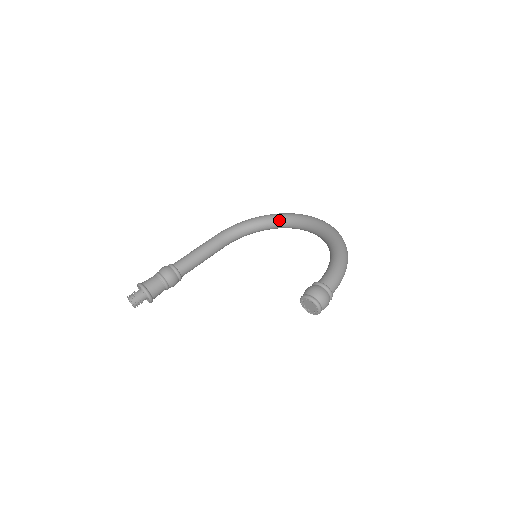
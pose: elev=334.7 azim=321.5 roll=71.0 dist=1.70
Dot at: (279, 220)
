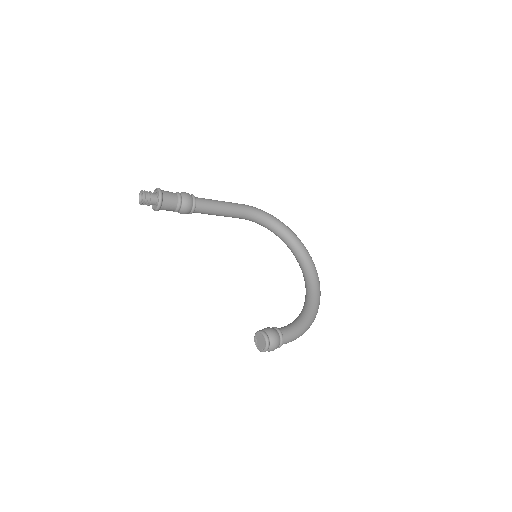
Dot at: (293, 242)
